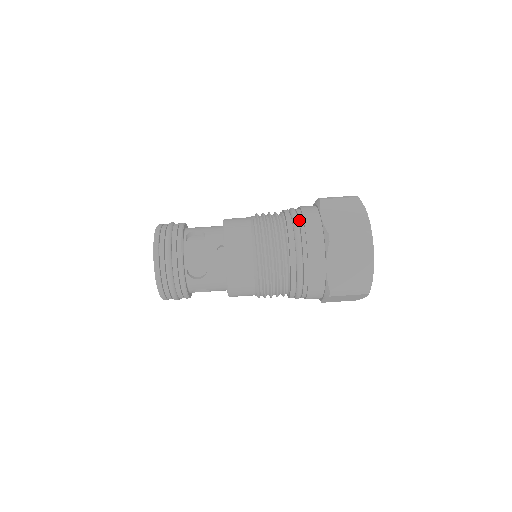
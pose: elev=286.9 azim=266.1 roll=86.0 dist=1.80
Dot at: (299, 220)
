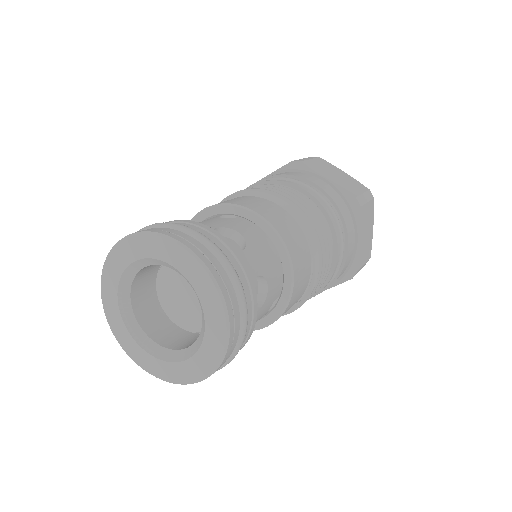
Dot at: occluded
